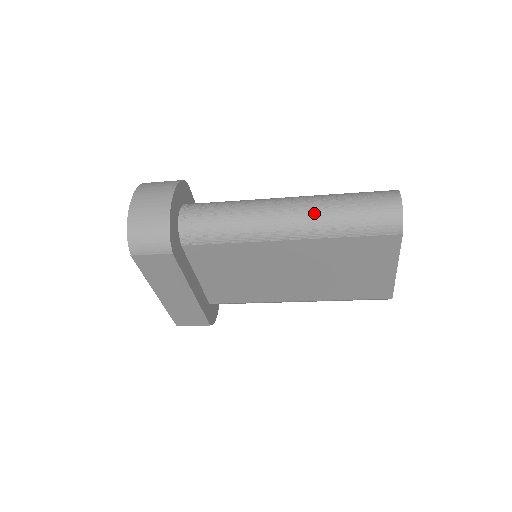
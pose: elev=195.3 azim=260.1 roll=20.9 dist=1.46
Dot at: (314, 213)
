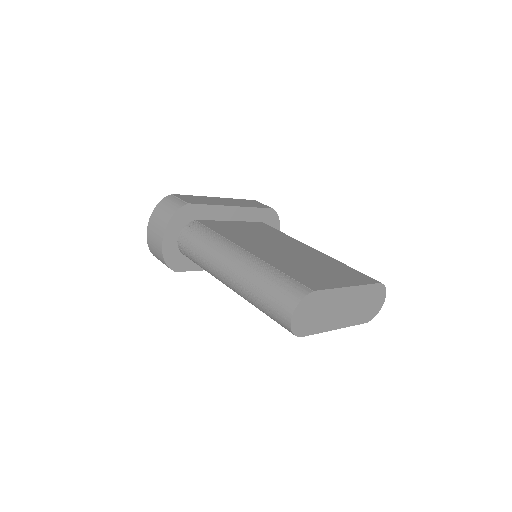
Dot at: (240, 290)
